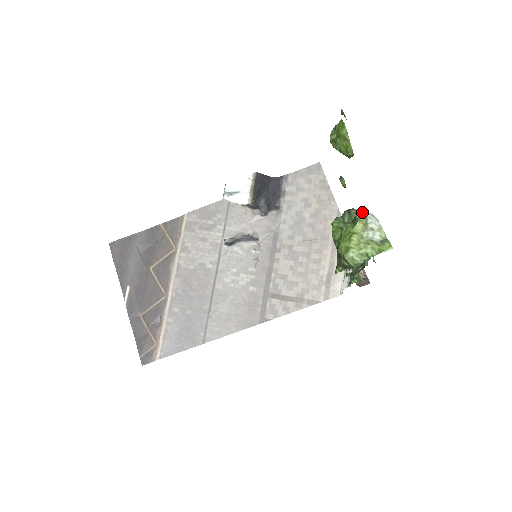
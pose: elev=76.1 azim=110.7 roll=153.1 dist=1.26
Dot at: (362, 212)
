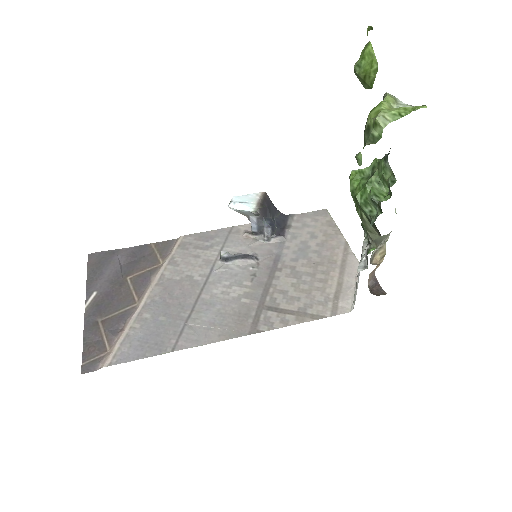
Dot at: (390, 94)
